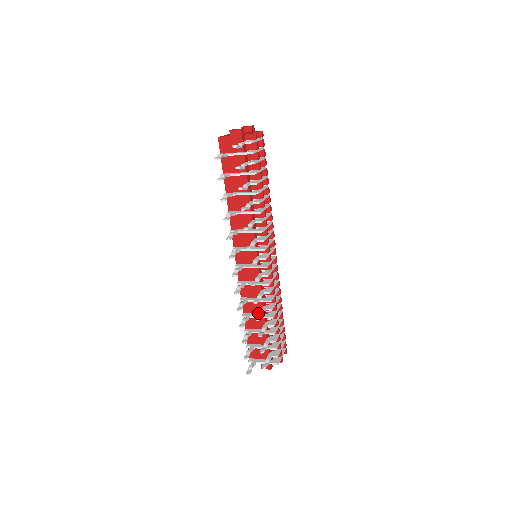
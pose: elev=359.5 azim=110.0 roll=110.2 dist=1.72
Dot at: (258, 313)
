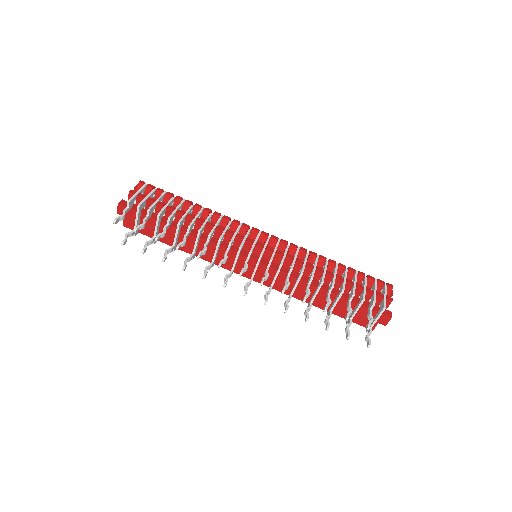
Dot at: (314, 292)
